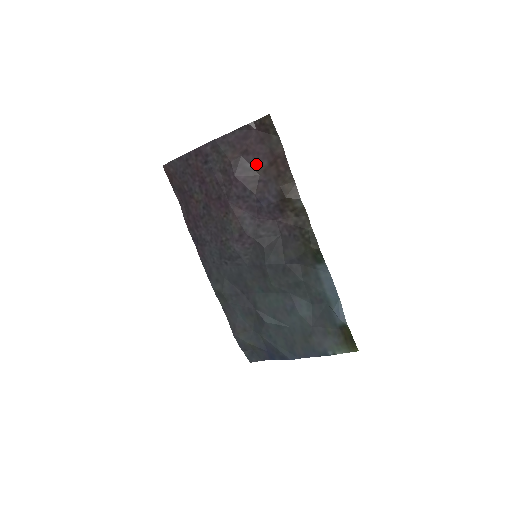
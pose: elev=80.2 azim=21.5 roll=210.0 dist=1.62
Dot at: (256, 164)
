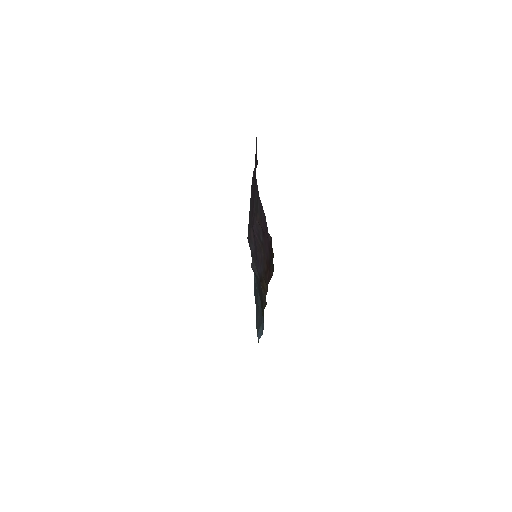
Dot at: (264, 247)
